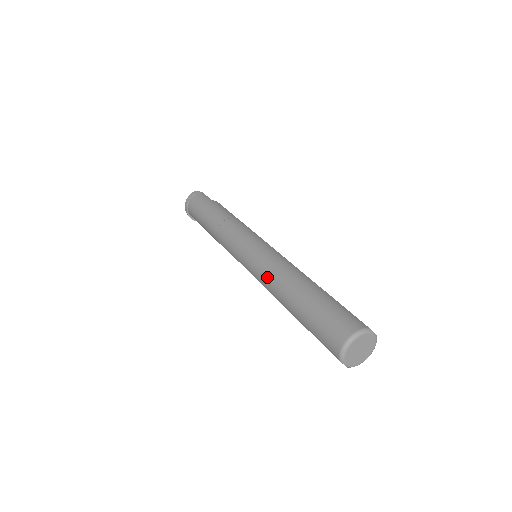
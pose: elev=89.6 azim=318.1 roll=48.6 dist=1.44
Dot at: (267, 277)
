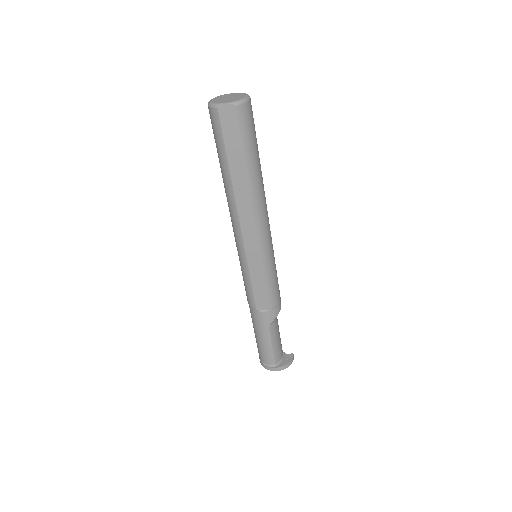
Dot at: (231, 219)
